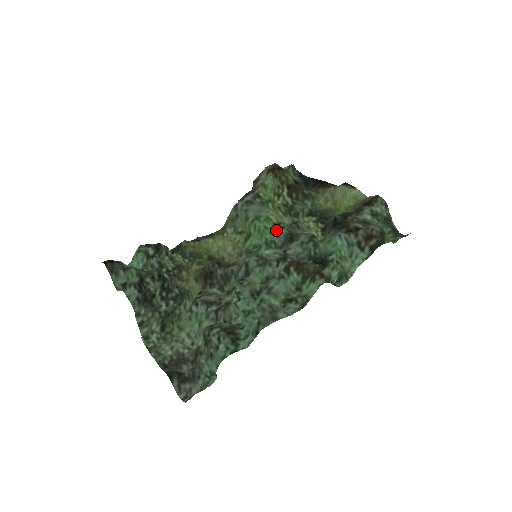
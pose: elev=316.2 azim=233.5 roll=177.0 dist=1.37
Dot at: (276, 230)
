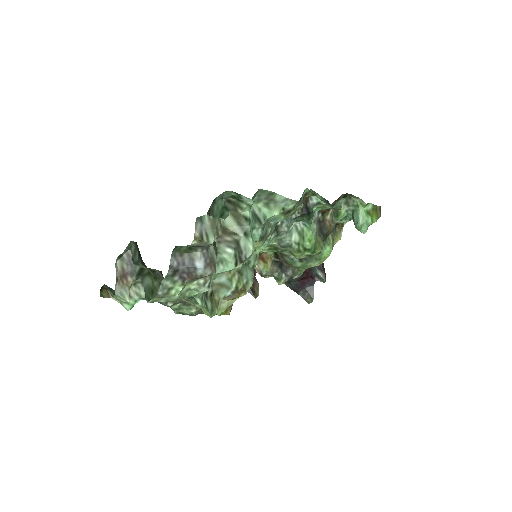
Dot at: occluded
